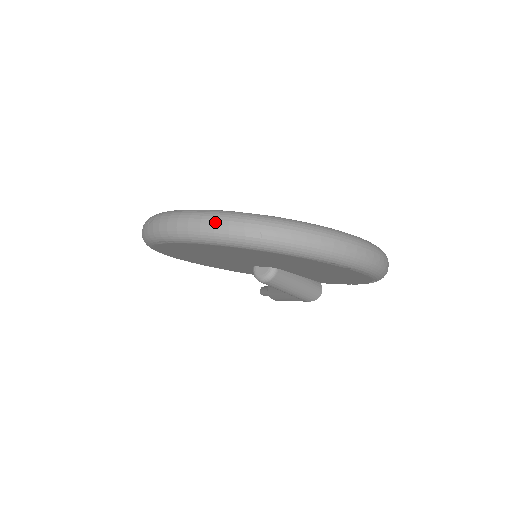
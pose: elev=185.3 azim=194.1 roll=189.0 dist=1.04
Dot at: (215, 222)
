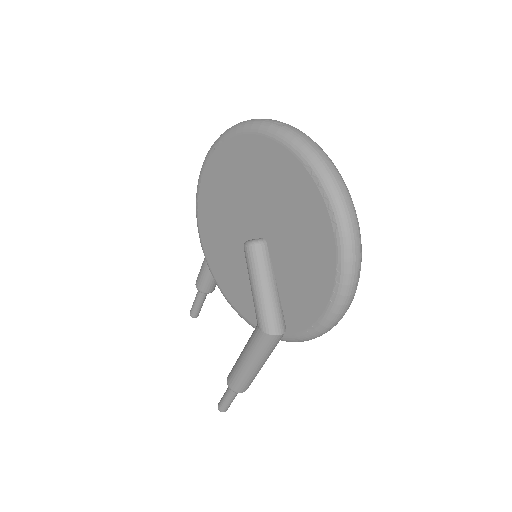
Dot at: occluded
